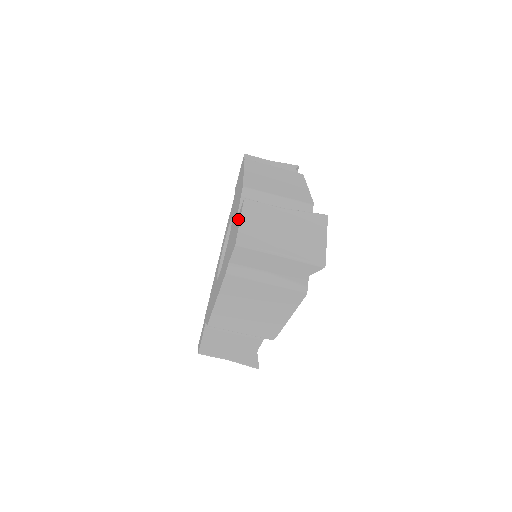
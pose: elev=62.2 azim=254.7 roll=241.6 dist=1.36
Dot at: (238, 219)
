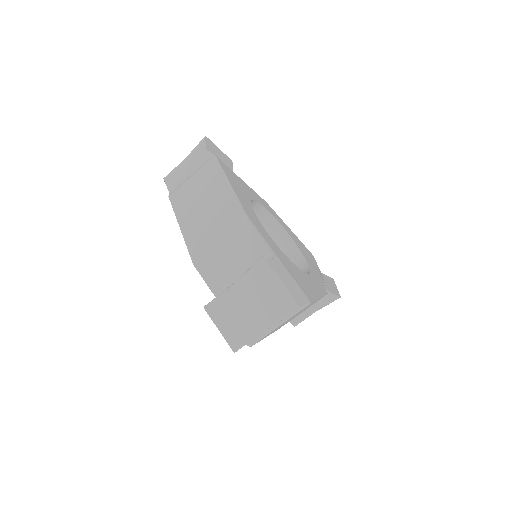
Dot at: occluded
